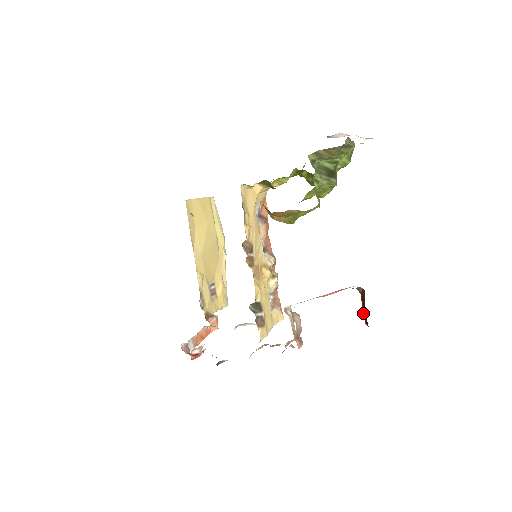
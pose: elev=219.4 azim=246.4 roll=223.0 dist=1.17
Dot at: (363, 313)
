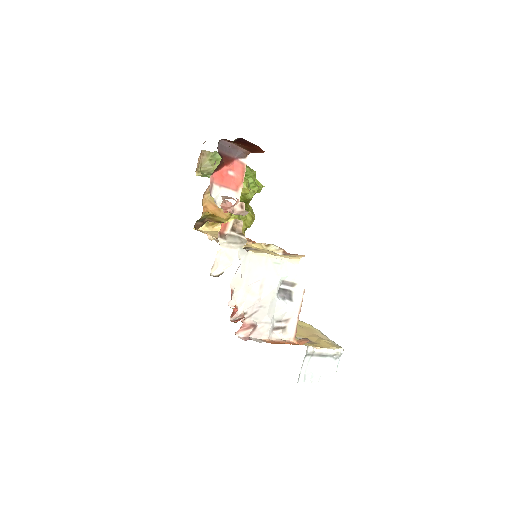
Dot at: occluded
